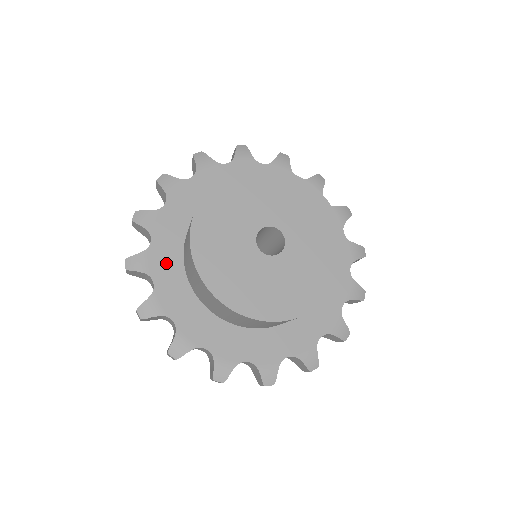
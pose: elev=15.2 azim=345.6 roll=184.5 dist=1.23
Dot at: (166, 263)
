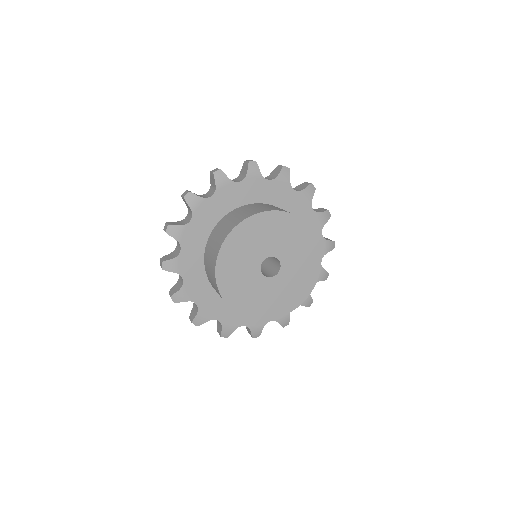
Dot at: (214, 306)
